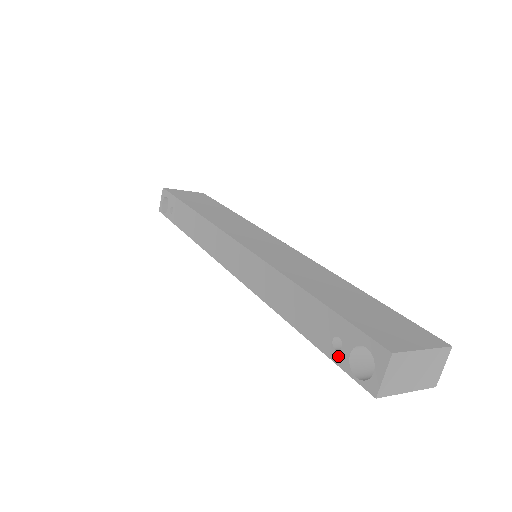
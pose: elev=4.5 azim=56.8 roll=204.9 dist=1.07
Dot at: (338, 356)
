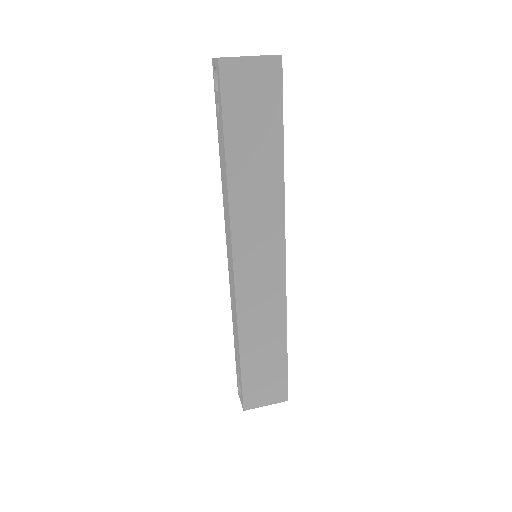
Dot at: (237, 374)
